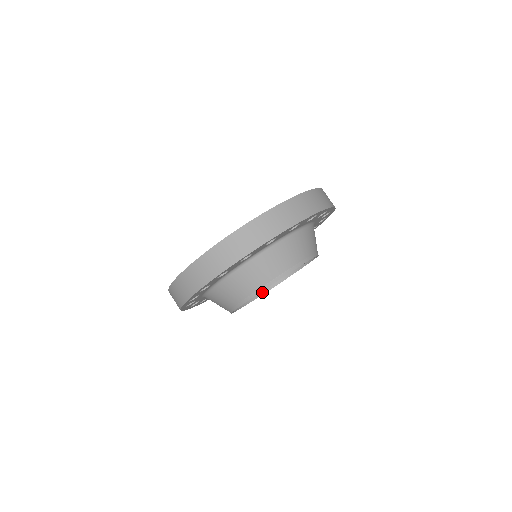
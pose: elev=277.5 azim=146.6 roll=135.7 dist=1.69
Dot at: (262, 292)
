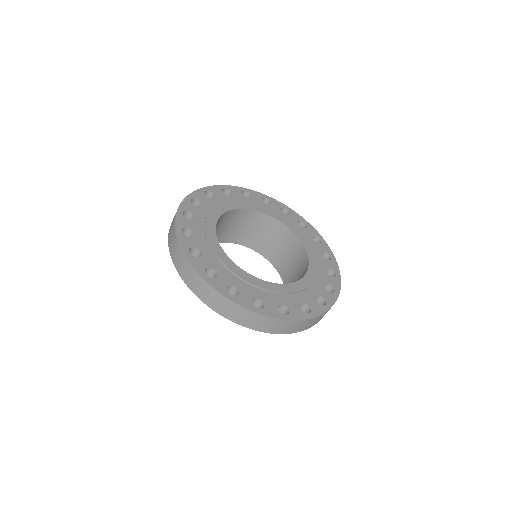
Dot at: (255, 249)
